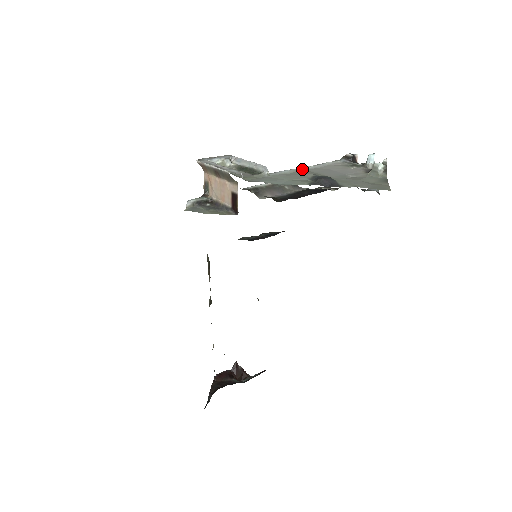
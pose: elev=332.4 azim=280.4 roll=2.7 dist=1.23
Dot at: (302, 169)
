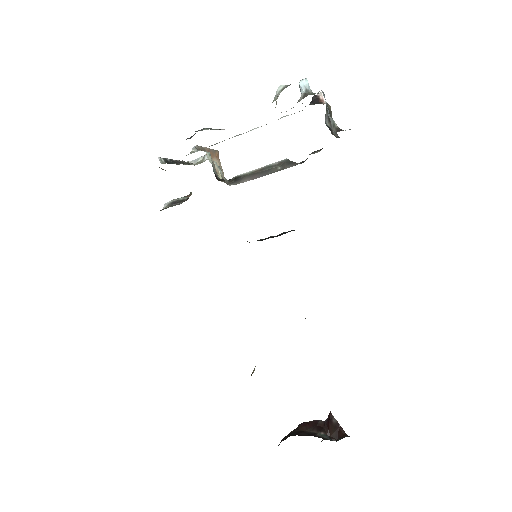
Dot at: (238, 135)
